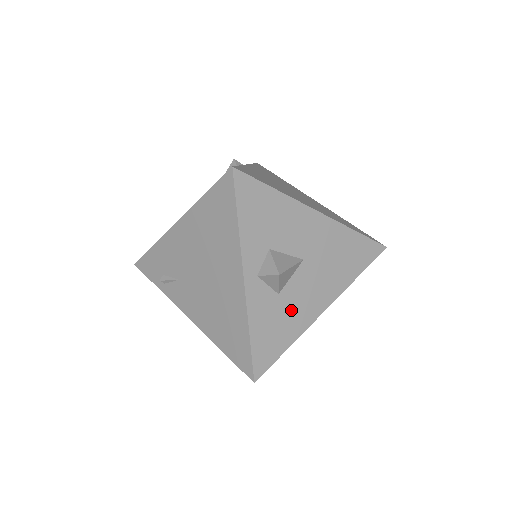
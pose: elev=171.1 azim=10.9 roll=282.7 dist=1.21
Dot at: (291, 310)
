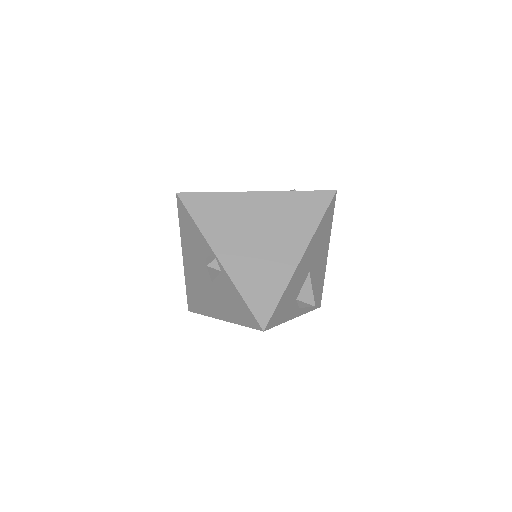
Dot at: (317, 282)
